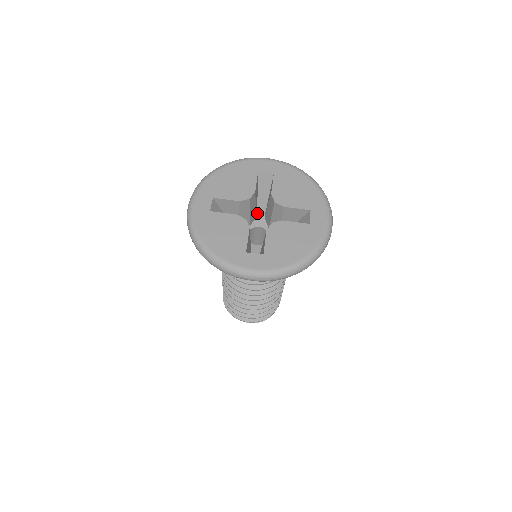
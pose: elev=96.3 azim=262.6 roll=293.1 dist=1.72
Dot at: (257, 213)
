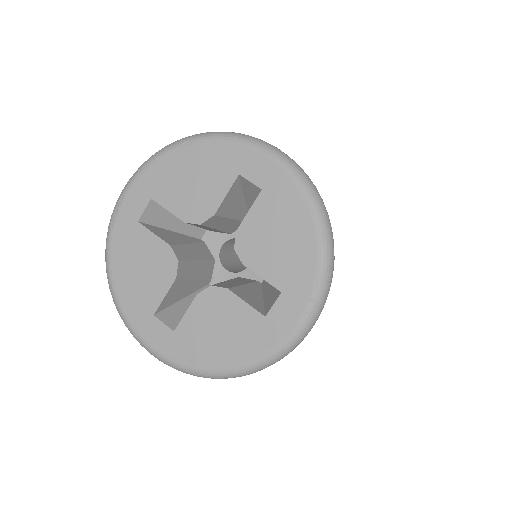
Dot at: occluded
